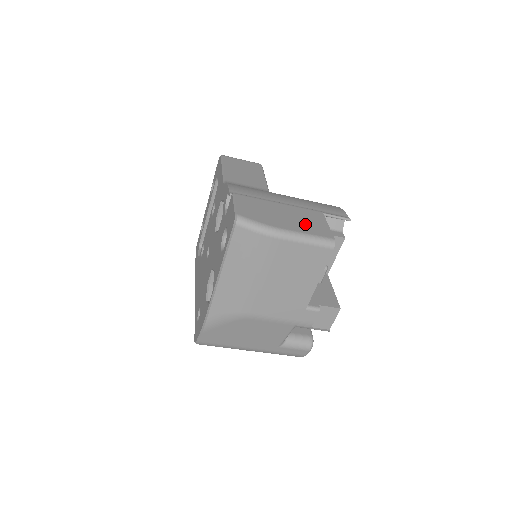
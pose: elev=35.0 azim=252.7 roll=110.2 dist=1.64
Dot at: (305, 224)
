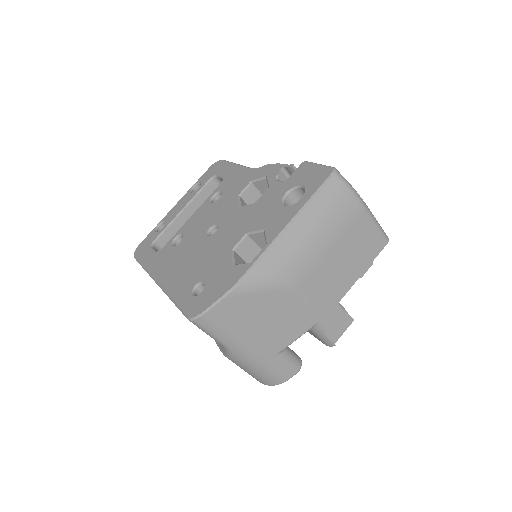
Dot at: occluded
